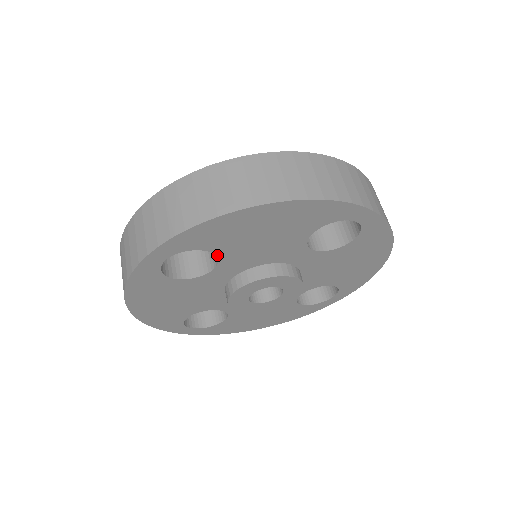
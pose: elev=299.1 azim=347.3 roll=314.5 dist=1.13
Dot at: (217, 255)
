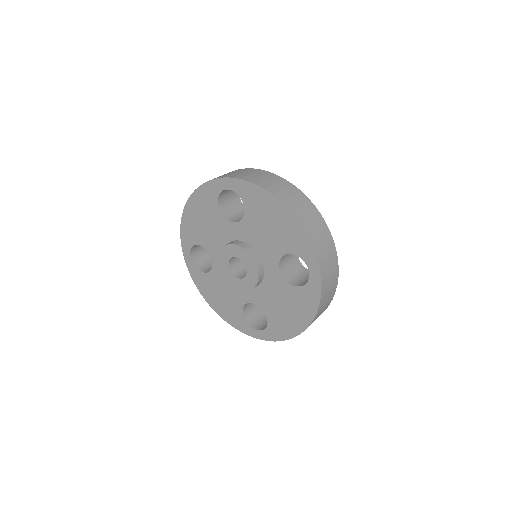
Dot at: (203, 246)
